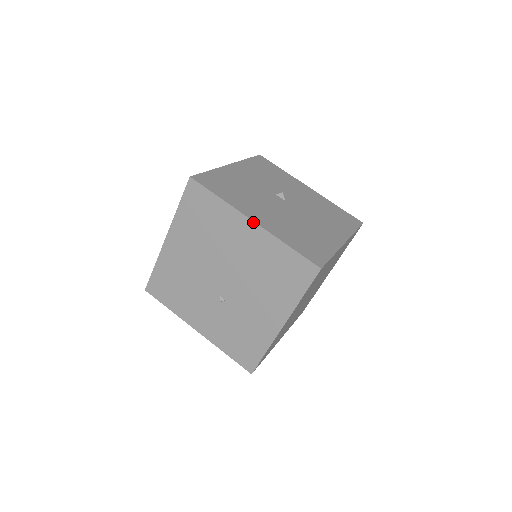
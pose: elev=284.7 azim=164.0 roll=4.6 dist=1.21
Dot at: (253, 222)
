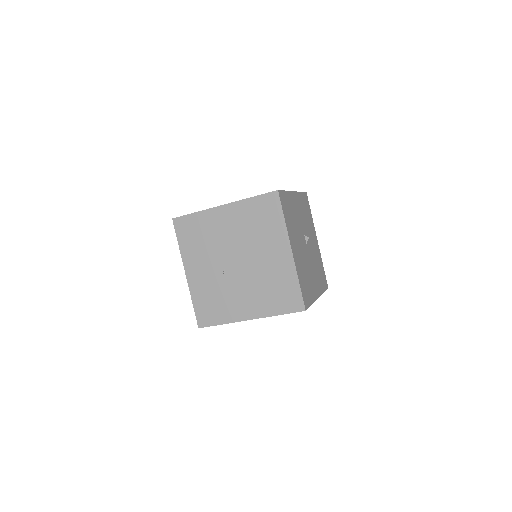
Dot at: (291, 251)
